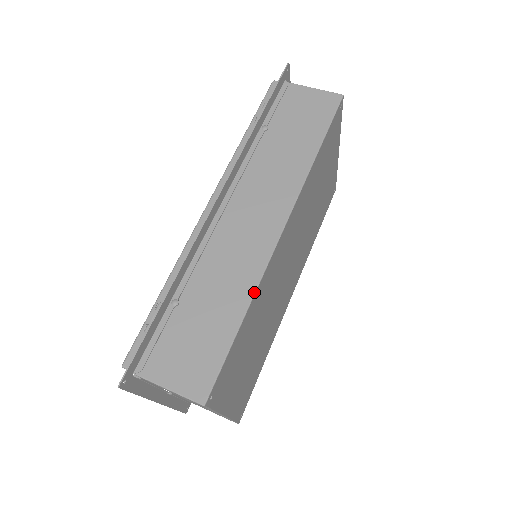
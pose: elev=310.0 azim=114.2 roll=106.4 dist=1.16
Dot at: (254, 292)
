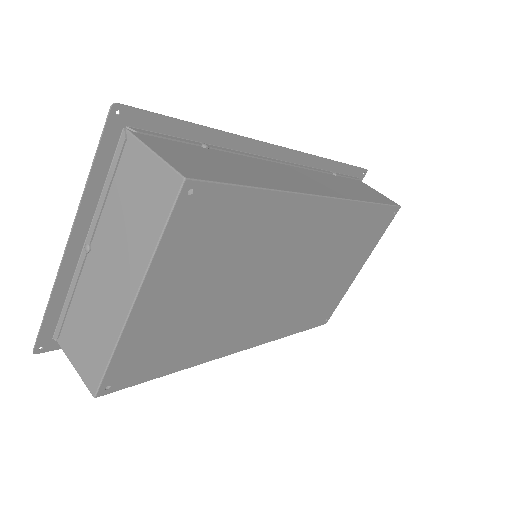
Dot at: (286, 190)
